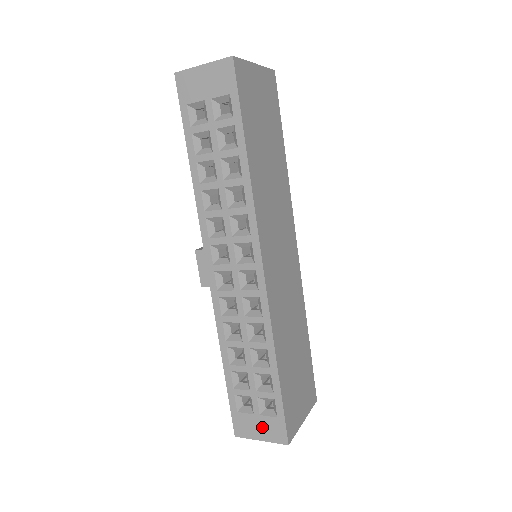
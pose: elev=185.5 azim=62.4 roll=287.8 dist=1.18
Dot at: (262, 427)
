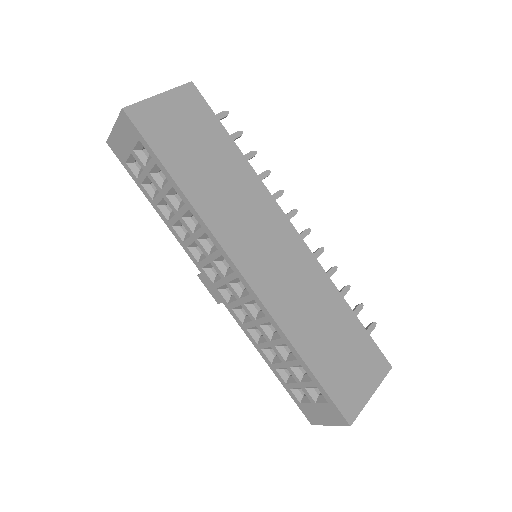
Dot at: (323, 413)
